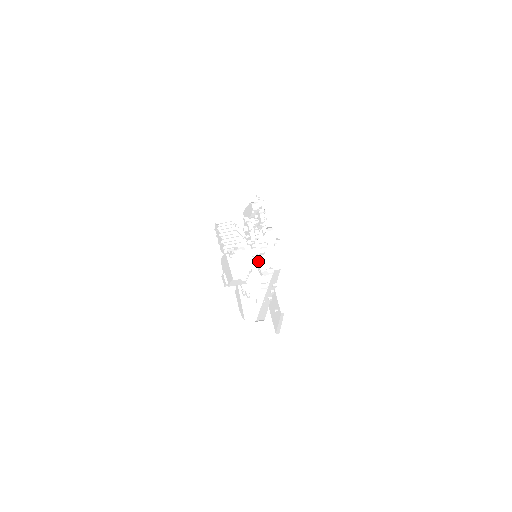
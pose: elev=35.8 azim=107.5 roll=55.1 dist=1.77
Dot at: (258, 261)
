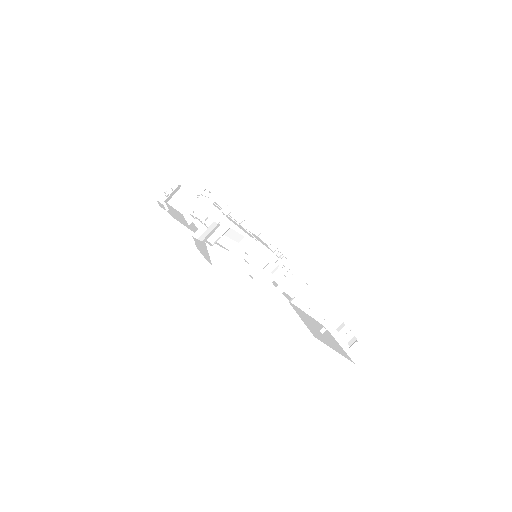
Dot at: occluded
